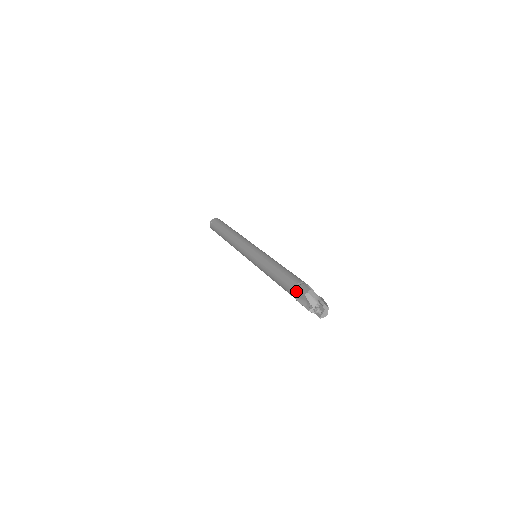
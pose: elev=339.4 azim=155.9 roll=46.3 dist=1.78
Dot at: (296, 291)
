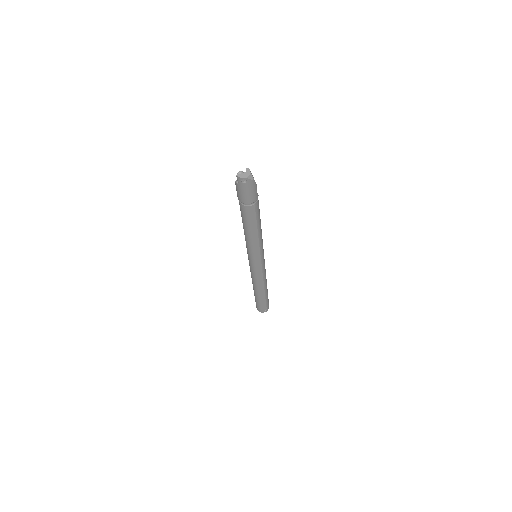
Dot at: occluded
